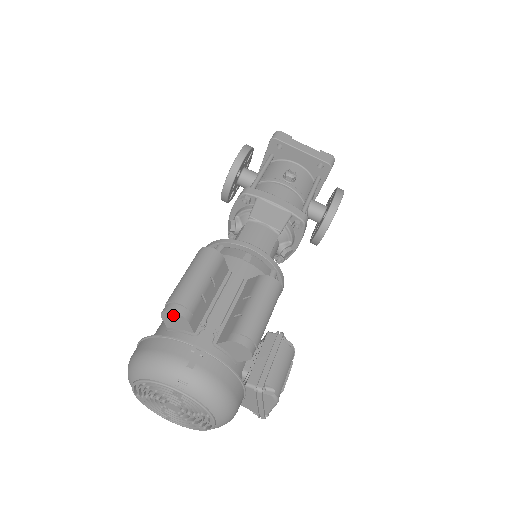
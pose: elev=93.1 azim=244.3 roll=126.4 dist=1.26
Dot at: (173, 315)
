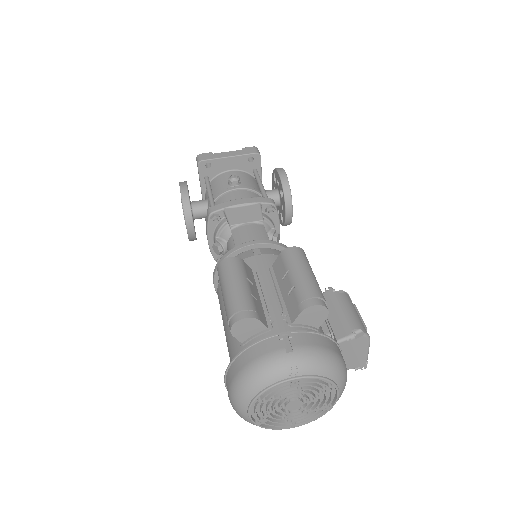
Dot at: (242, 324)
